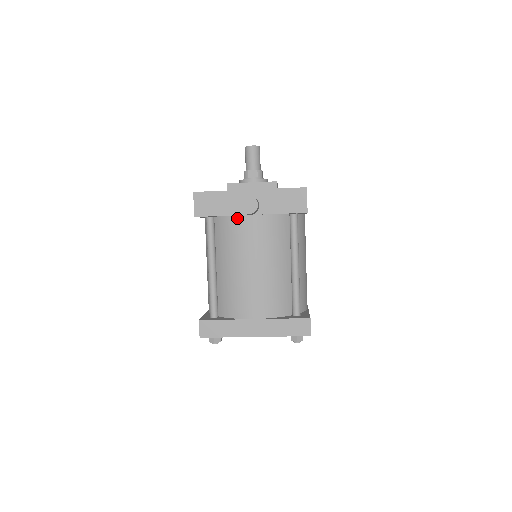
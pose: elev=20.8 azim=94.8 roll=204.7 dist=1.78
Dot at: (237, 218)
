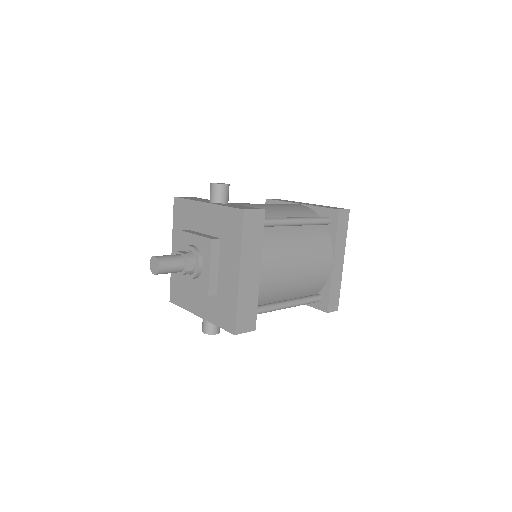
Dot at: occluded
